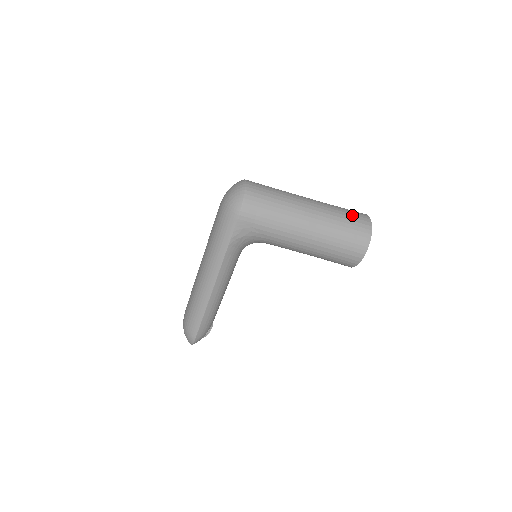
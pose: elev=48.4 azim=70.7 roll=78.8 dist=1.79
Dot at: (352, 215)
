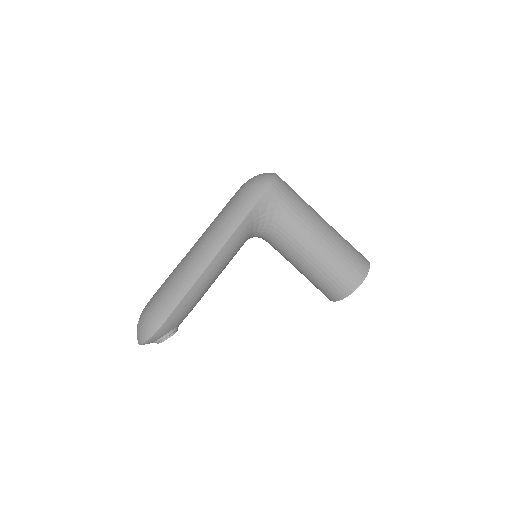
Dot at: occluded
